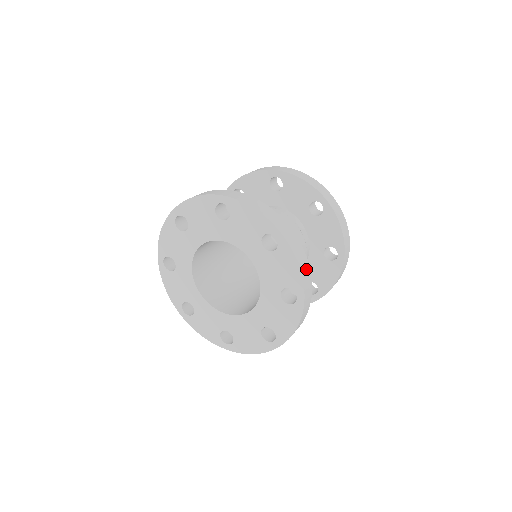
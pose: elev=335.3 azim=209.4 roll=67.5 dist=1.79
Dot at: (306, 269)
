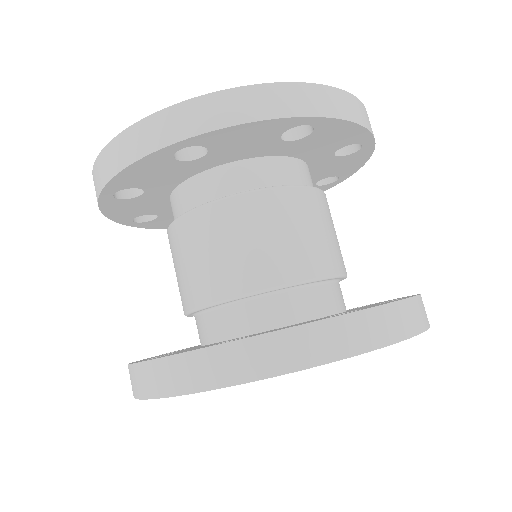
Dot at: occluded
